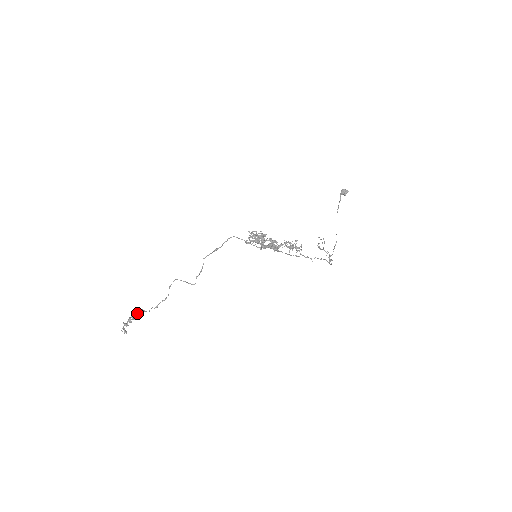
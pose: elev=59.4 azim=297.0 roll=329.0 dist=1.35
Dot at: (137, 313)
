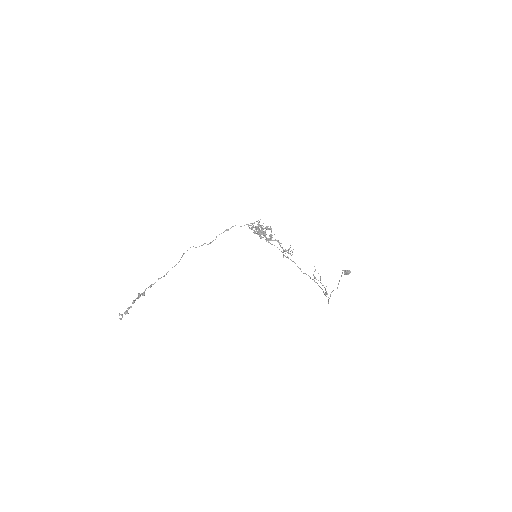
Dot at: (145, 289)
